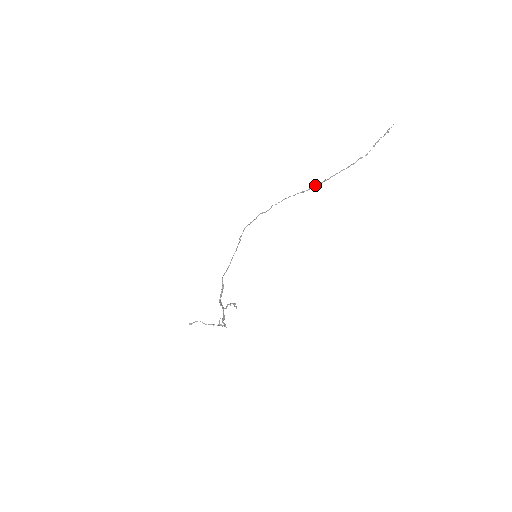
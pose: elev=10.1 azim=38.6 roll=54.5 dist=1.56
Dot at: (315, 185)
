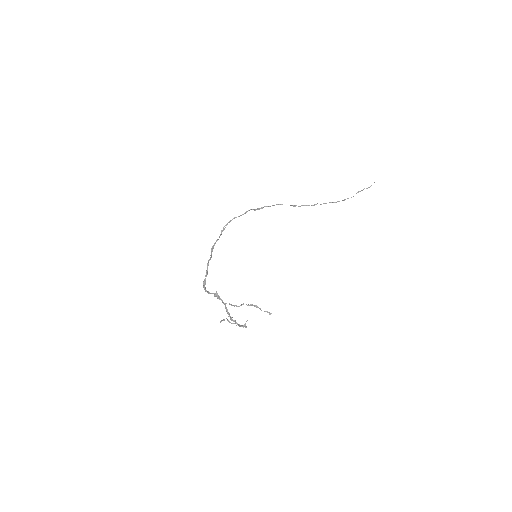
Dot at: (308, 205)
